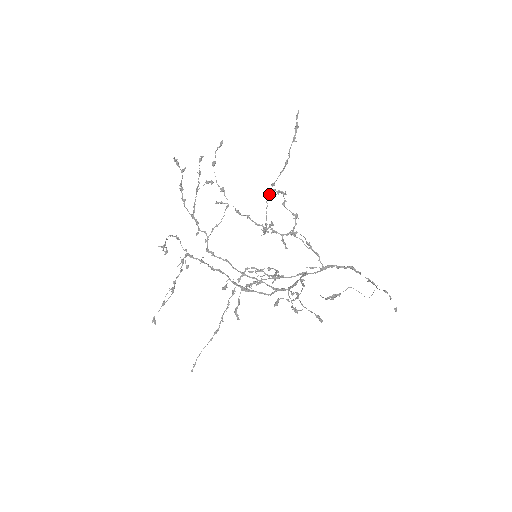
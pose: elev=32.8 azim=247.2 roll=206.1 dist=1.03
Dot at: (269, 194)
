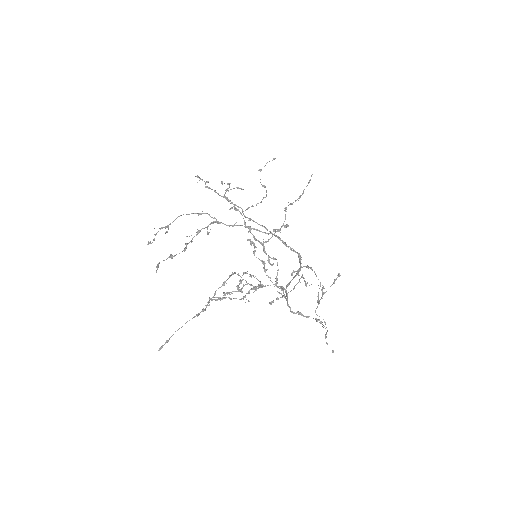
Dot at: occluded
